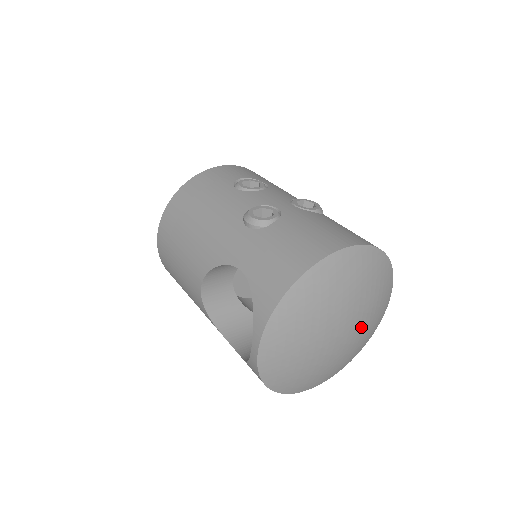
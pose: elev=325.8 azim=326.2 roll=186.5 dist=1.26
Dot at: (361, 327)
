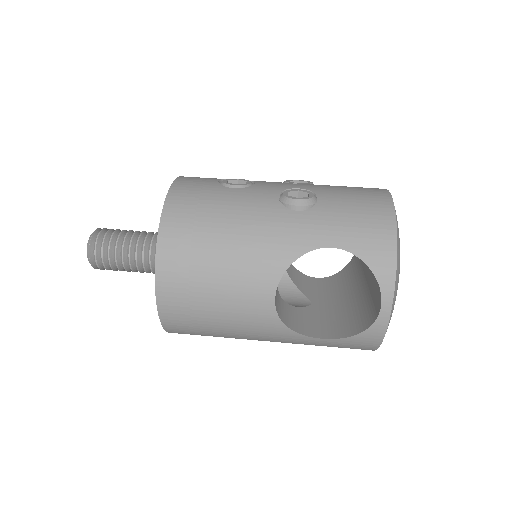
Dot at: occluded
